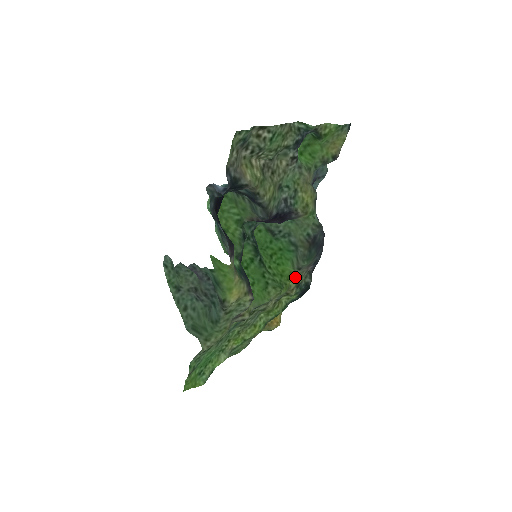
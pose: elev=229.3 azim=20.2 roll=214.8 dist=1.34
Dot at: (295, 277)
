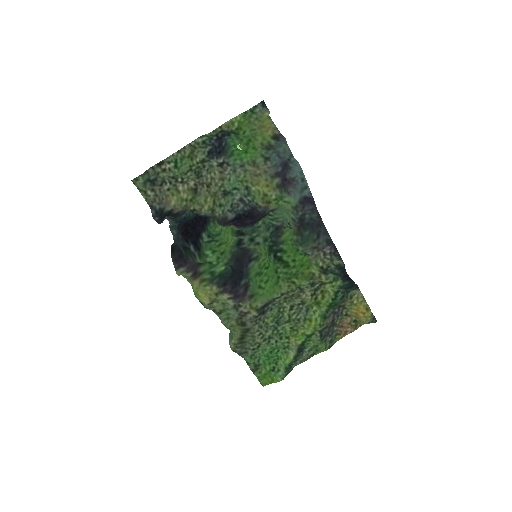
Dot at: (314, 263)
